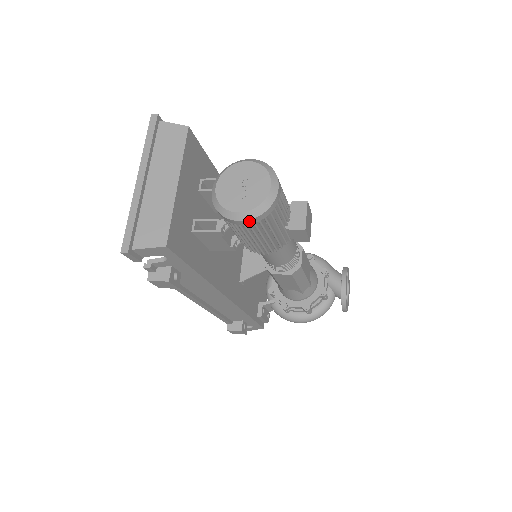
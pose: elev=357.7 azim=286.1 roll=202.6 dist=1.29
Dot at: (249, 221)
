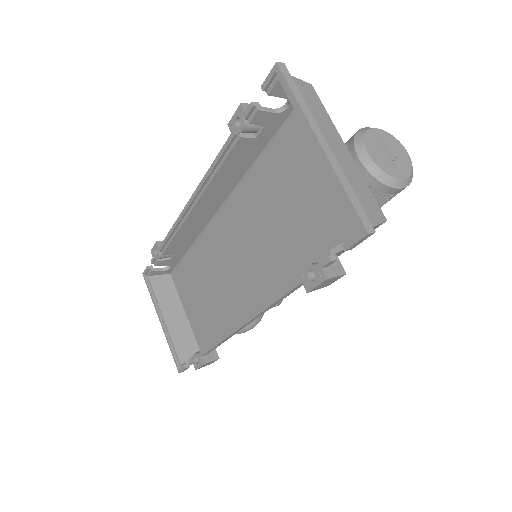
Dot at: (404, 188)
